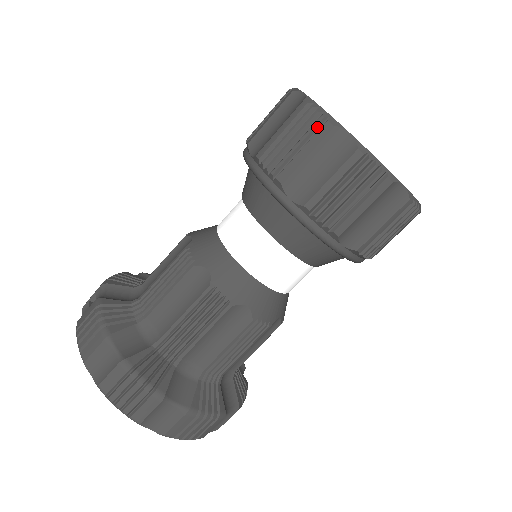
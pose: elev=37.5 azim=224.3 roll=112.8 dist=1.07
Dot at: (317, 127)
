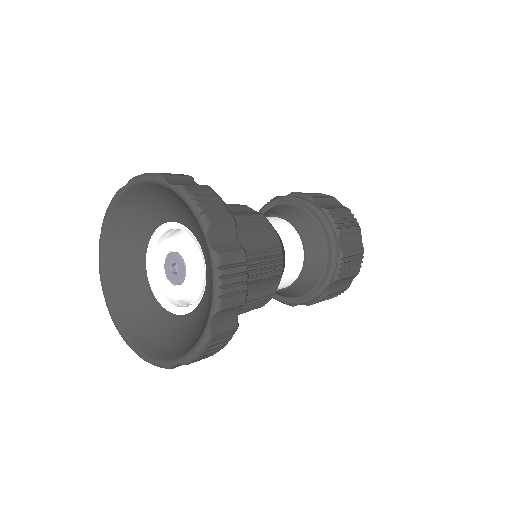
Dot at: occluded
